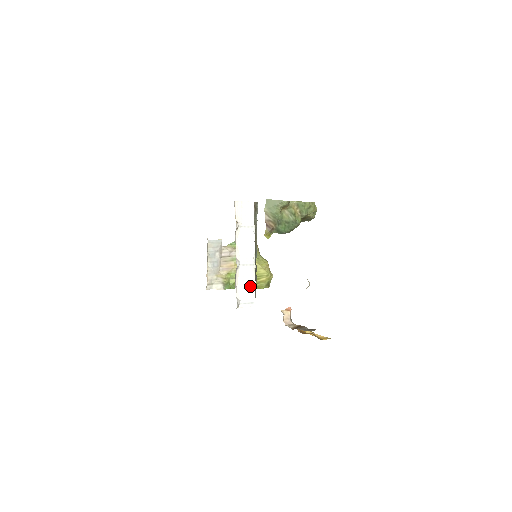
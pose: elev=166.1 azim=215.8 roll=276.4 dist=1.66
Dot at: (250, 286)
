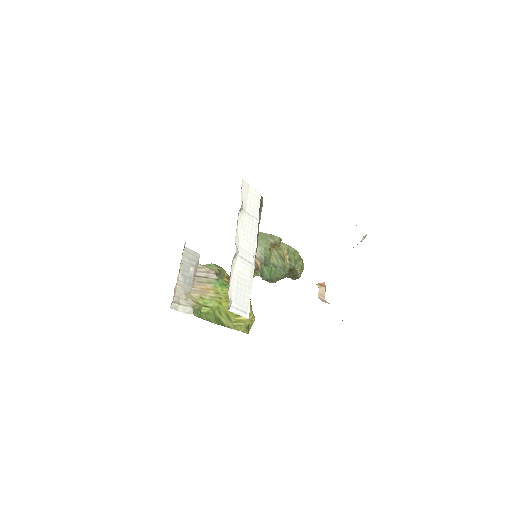
Dot at: (245, 289)
